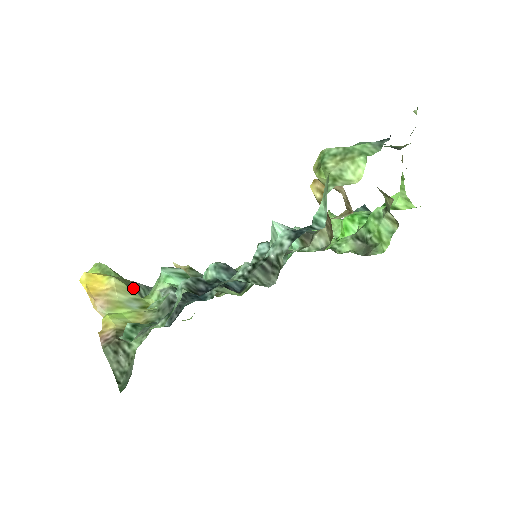
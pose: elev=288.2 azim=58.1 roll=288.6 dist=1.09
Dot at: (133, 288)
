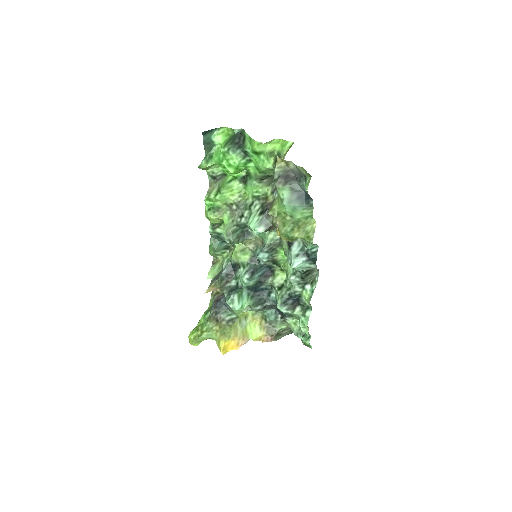
Dot at: (231, 323)
